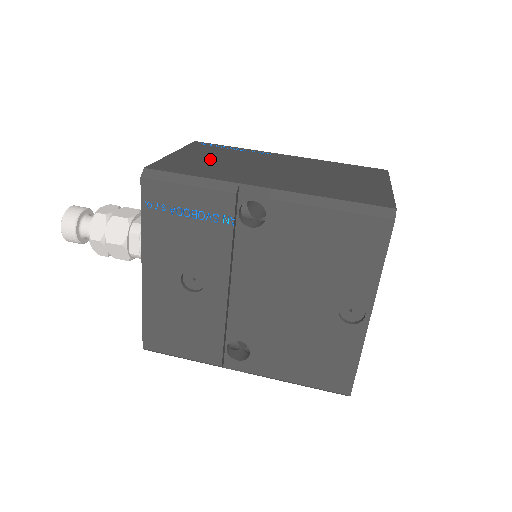
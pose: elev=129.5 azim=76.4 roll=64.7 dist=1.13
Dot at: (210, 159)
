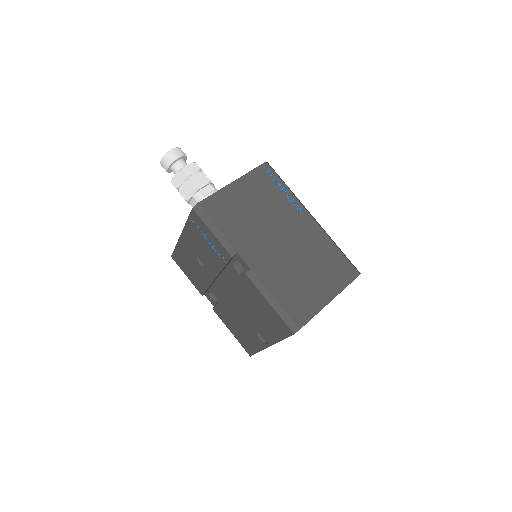
Dot at: (249, 204)
